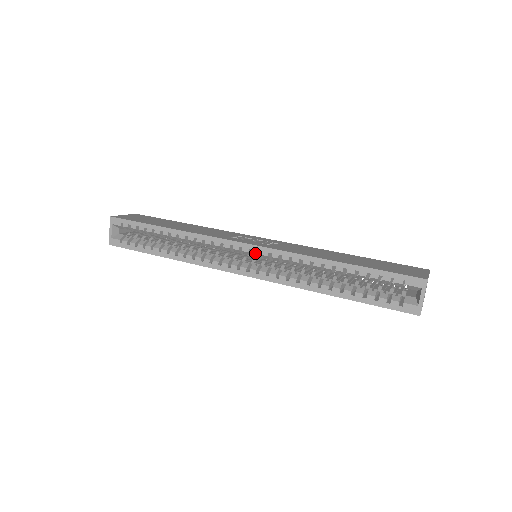
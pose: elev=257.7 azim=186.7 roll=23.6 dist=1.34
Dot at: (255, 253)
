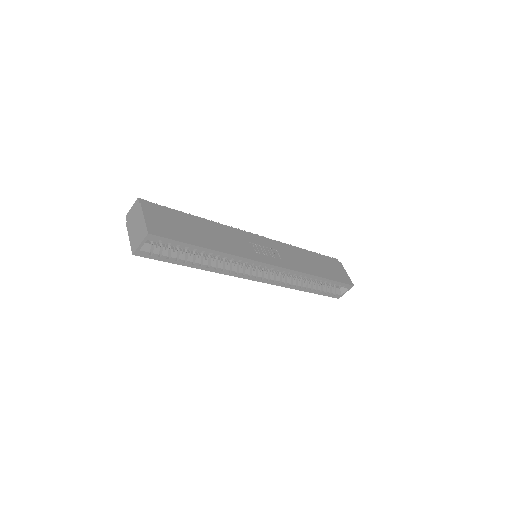
Dot at: (274, 270)
